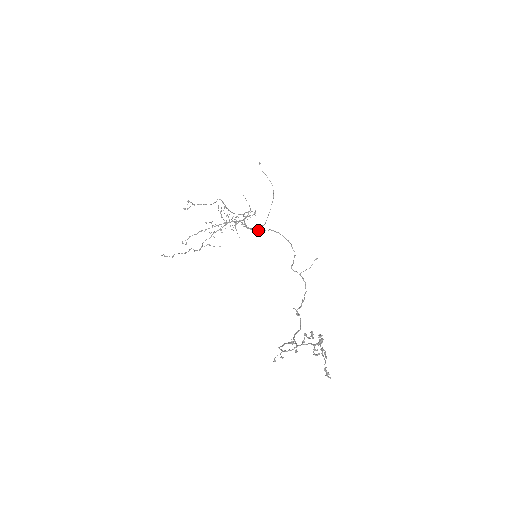
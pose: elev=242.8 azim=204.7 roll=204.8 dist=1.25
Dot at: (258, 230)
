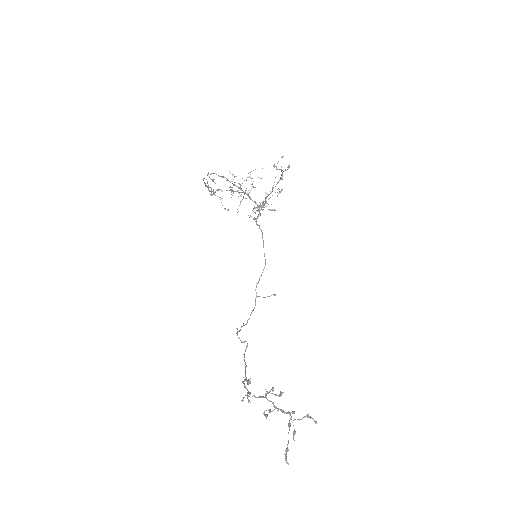
Dot at: (257, 224)
